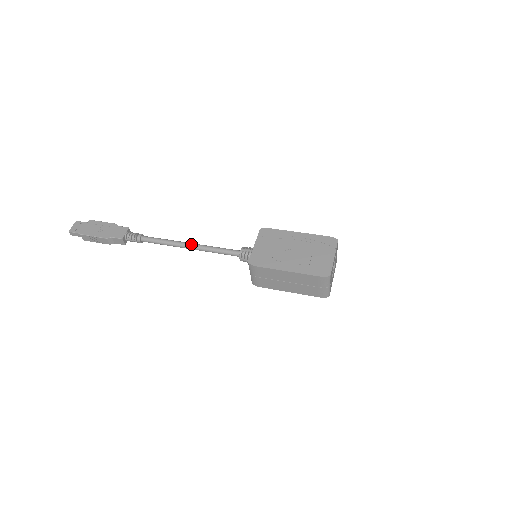
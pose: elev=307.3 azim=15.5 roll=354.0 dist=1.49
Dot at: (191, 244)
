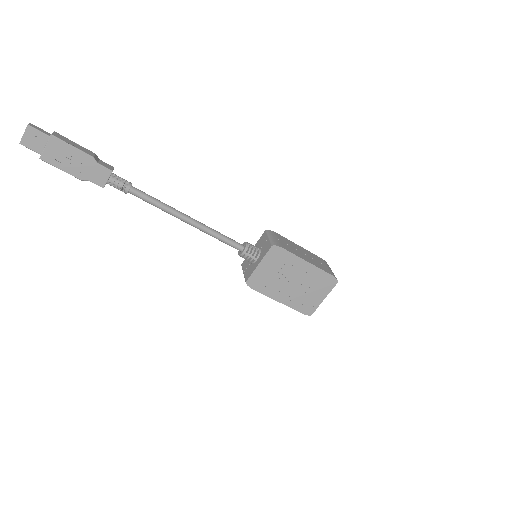
Dot at: (191, 223)
